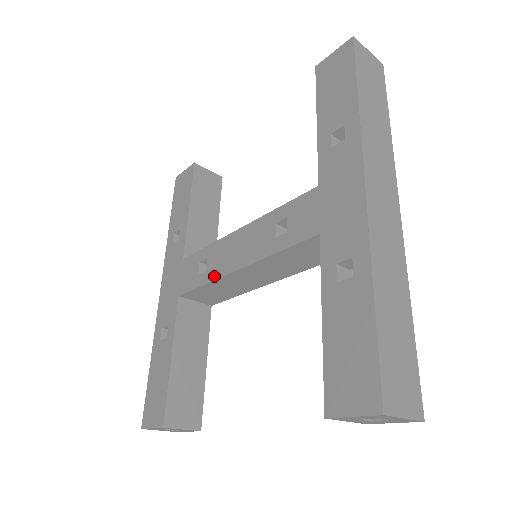
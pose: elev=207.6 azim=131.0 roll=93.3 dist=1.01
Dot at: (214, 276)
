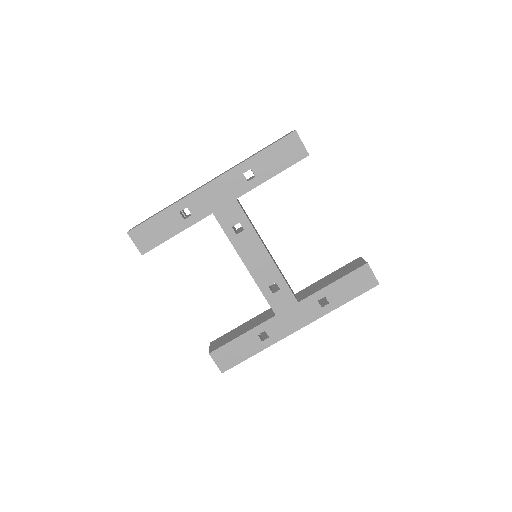
Dot at: (236, 246)
